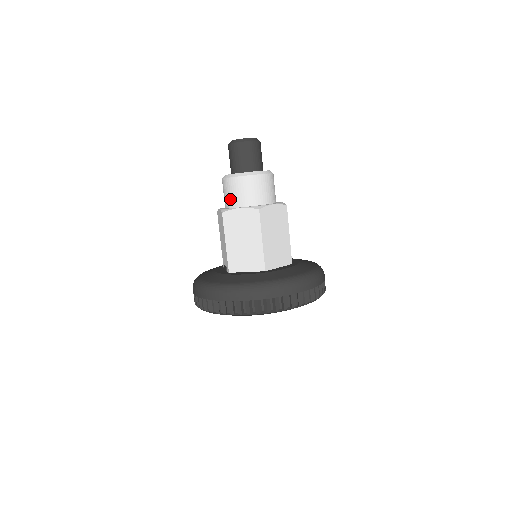
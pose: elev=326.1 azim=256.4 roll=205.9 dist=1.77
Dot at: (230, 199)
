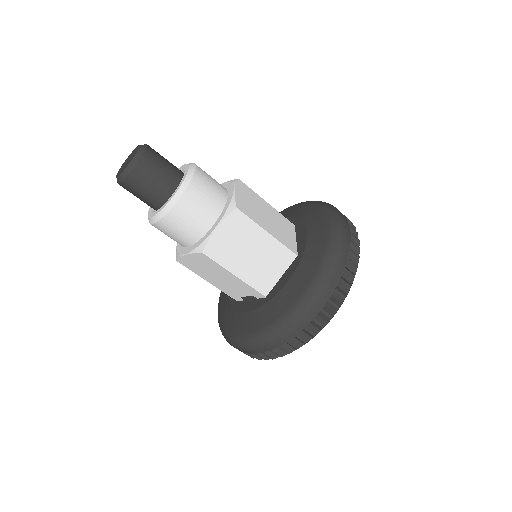
Dot at: (191, 232)
